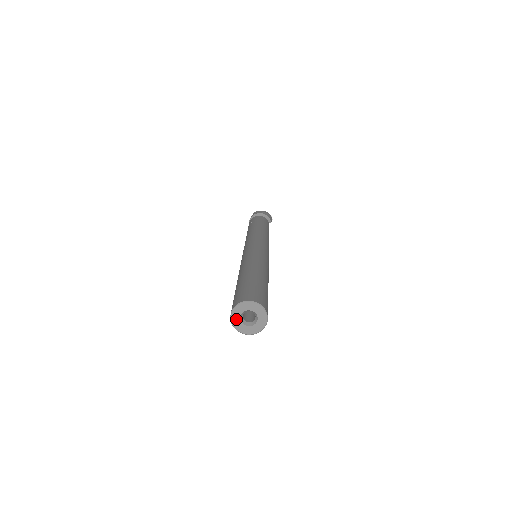
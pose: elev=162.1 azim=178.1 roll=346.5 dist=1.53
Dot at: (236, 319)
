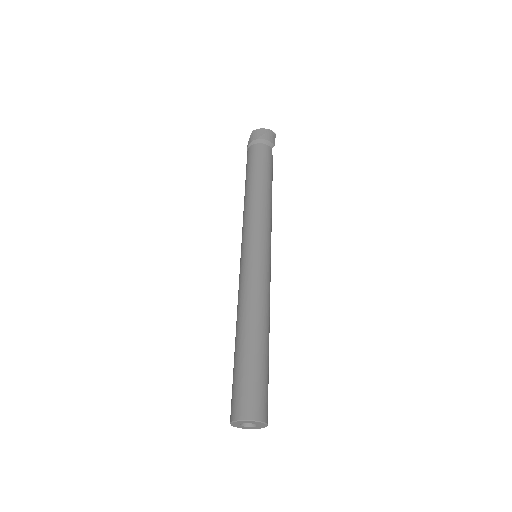
Dot at: (236, 425)
